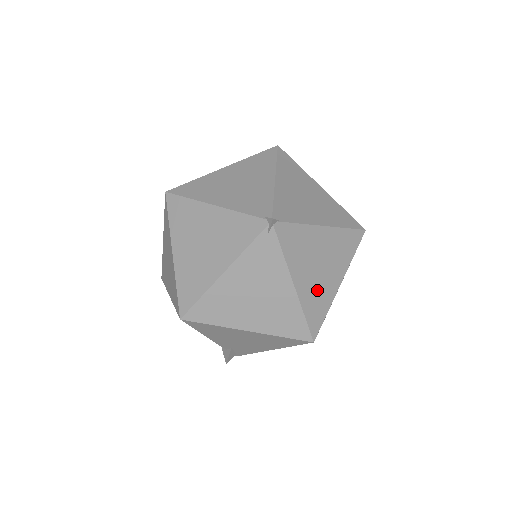
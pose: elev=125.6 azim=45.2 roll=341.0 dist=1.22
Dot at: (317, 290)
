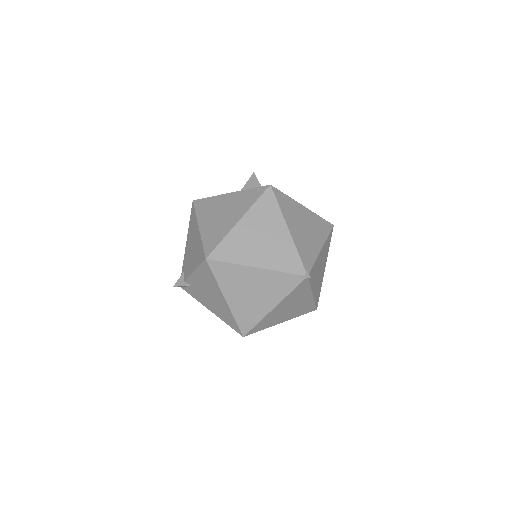
Dot at: (275, 317)
